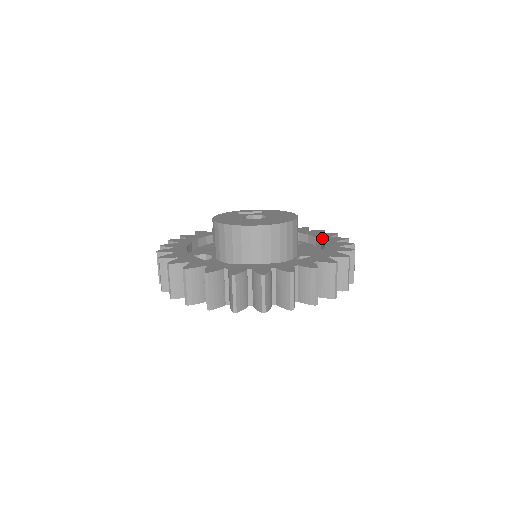
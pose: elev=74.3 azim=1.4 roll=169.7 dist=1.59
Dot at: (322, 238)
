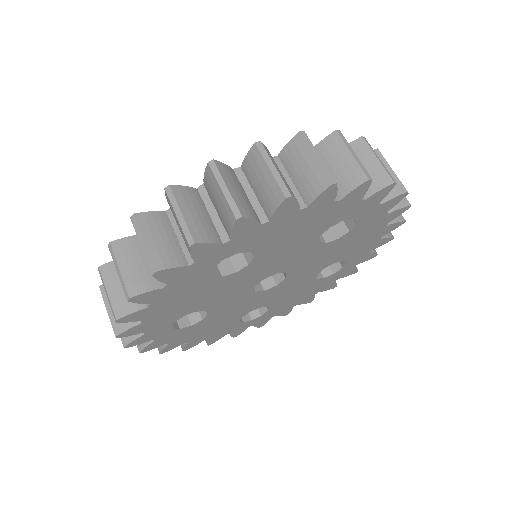
Dot at: occluded
